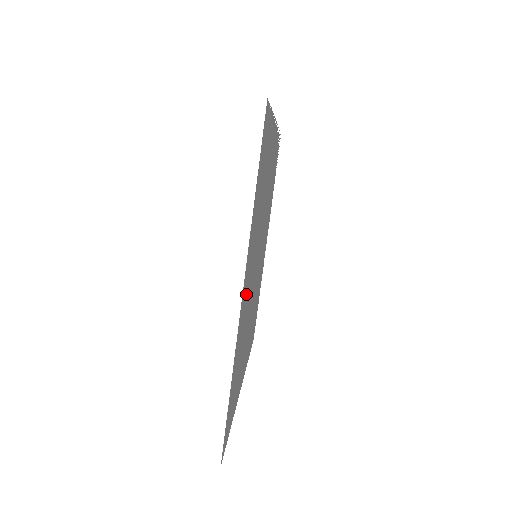
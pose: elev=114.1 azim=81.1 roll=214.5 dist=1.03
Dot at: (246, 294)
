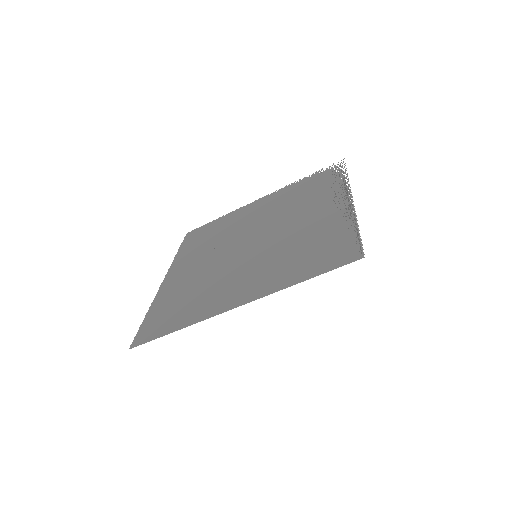
Dot at: (234, 291)
